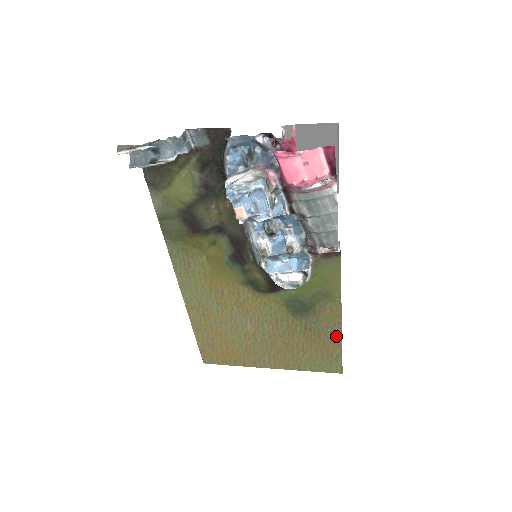
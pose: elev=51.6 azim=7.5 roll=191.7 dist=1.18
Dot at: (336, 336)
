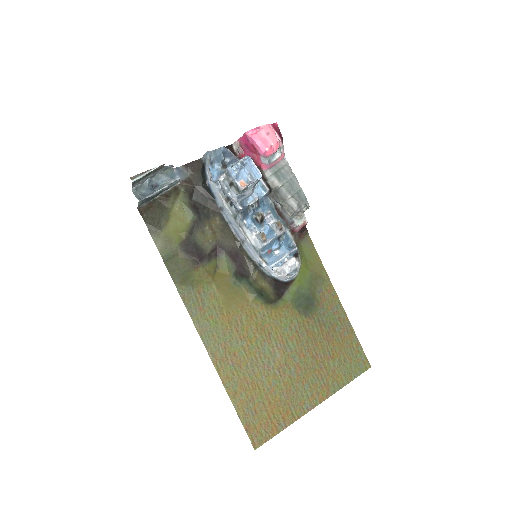
Dot at: (344, 321)
